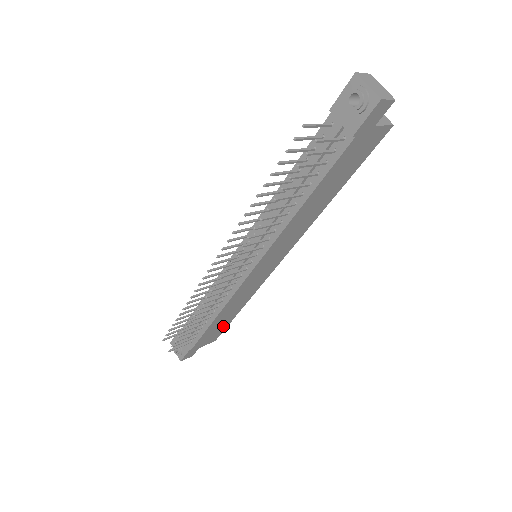
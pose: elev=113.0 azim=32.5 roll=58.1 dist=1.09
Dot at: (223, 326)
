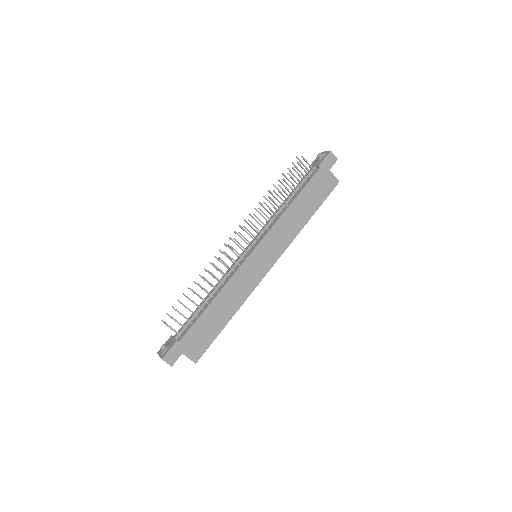
Dot at: (211, 334)
